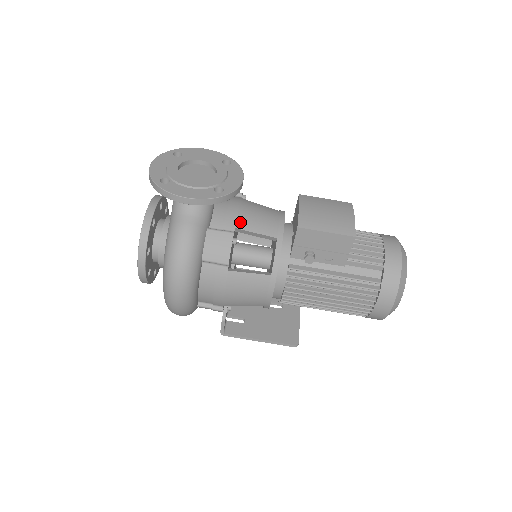
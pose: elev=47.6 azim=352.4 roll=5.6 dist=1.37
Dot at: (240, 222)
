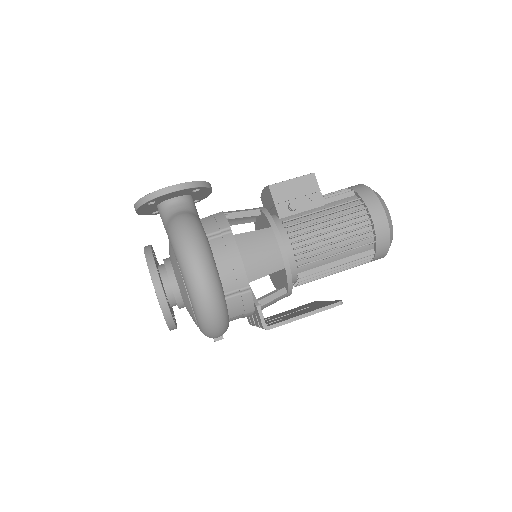
Dot at: (224, 212)
